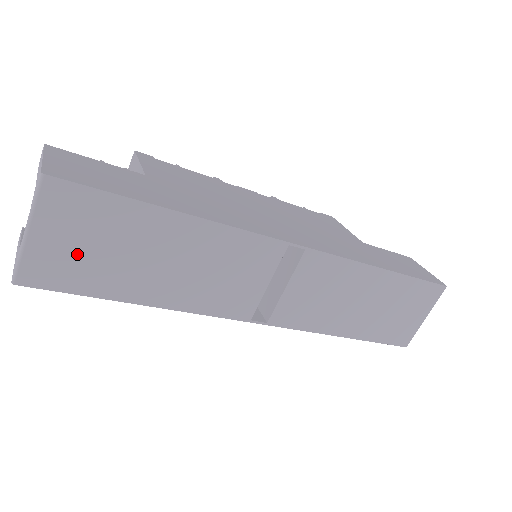
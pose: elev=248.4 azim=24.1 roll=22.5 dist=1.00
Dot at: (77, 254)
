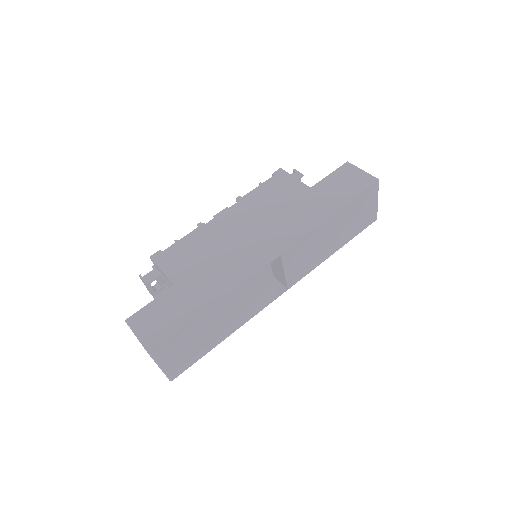
Dot at: (184, 354)
